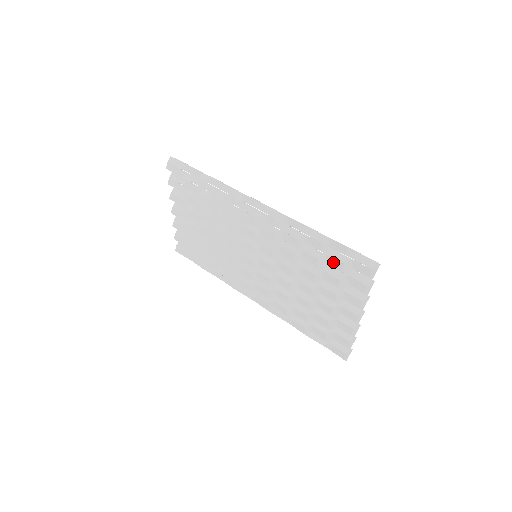
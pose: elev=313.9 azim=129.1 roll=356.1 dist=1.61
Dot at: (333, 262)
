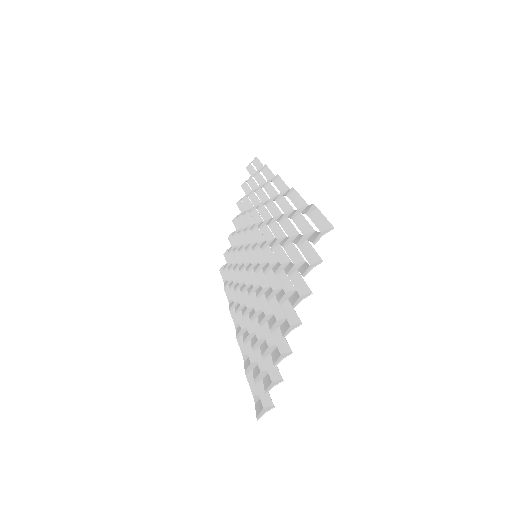
Dot at: (298, 237)
